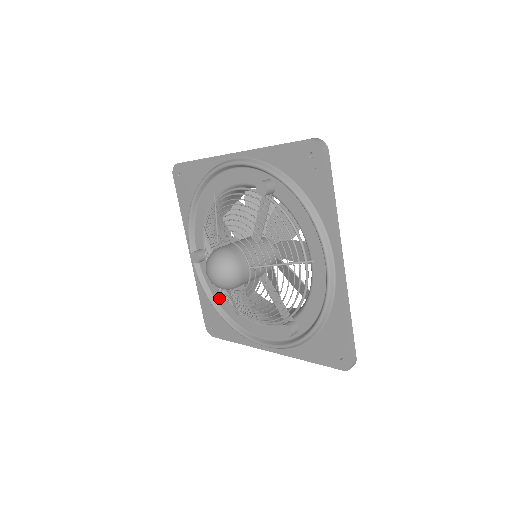
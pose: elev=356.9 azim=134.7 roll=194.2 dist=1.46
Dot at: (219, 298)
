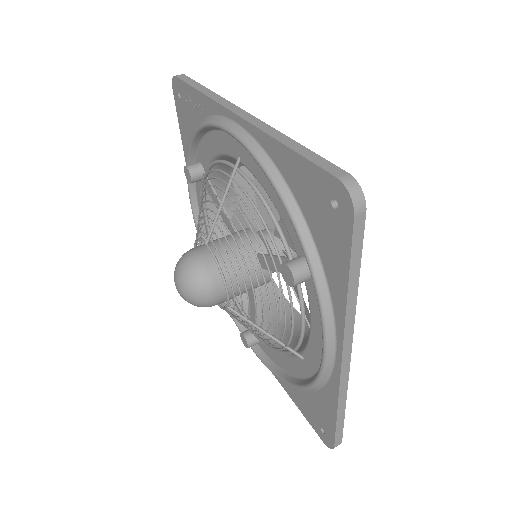
Dot at: (290, 367)
